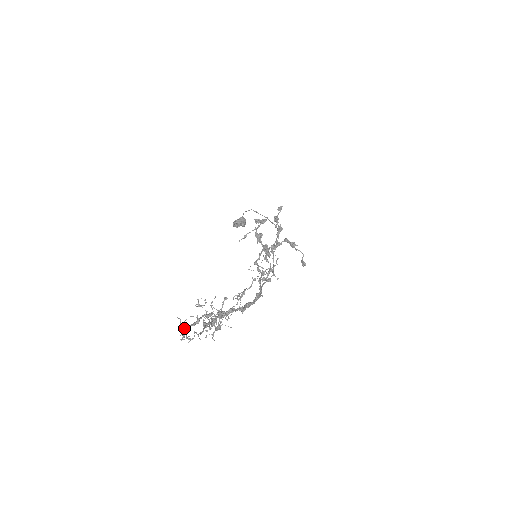
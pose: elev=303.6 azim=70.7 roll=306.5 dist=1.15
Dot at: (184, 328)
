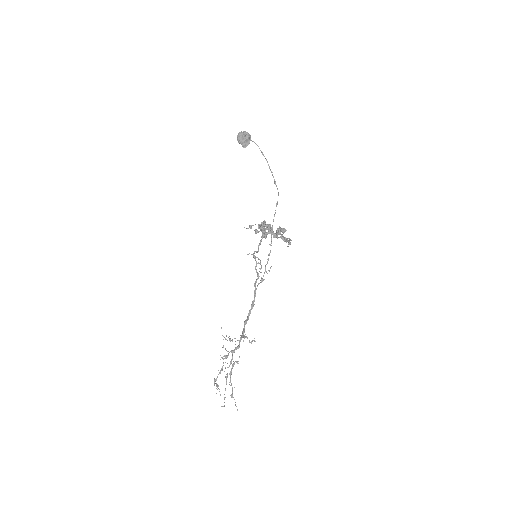
Dot at: (217, 385)
